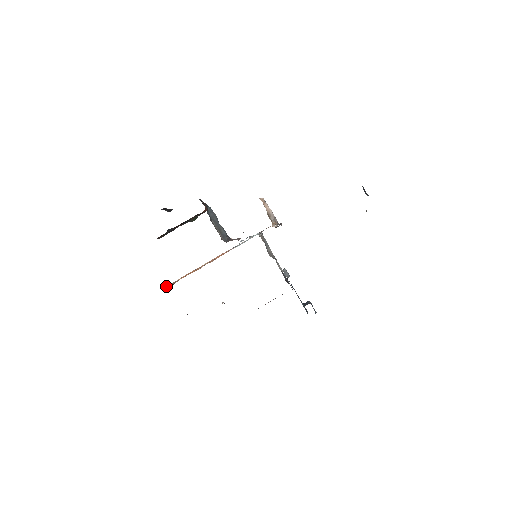
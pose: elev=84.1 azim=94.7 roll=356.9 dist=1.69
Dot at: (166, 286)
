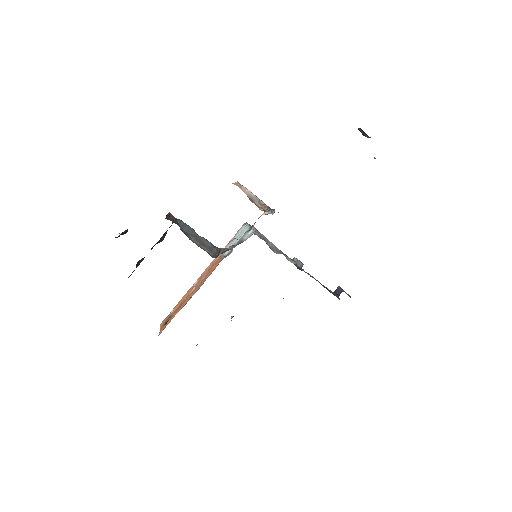
Dot at: (160, 325)
